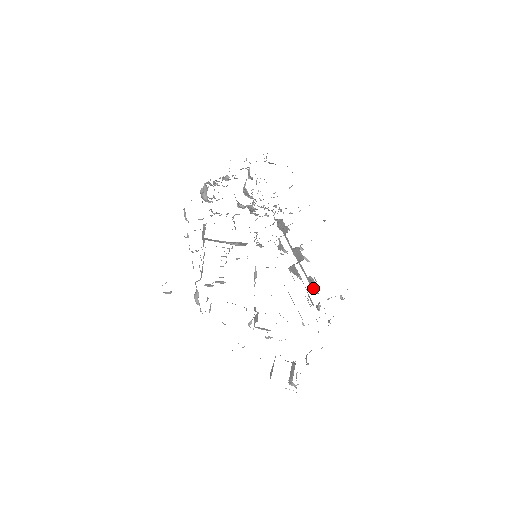
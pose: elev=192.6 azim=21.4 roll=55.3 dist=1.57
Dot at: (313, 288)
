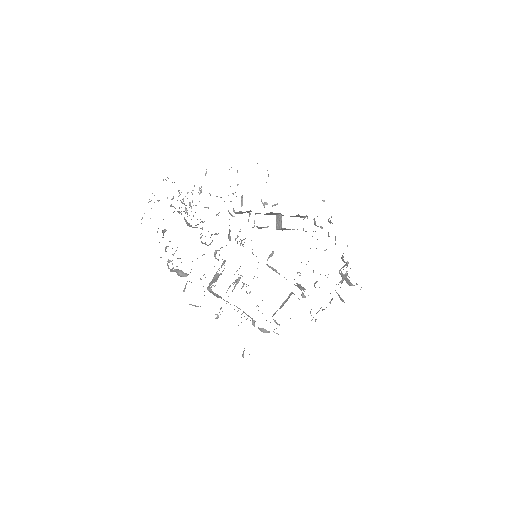
Dot at: (300, 217)
